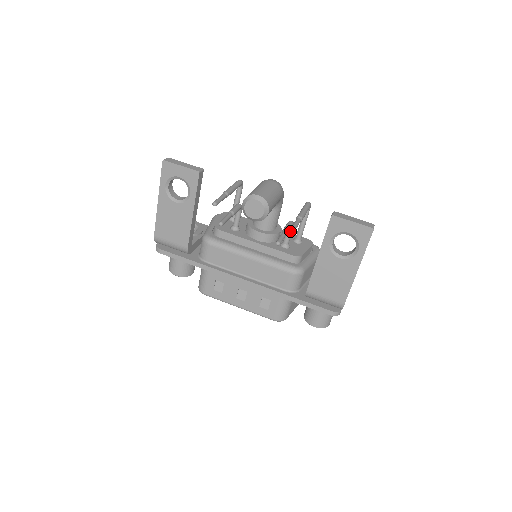
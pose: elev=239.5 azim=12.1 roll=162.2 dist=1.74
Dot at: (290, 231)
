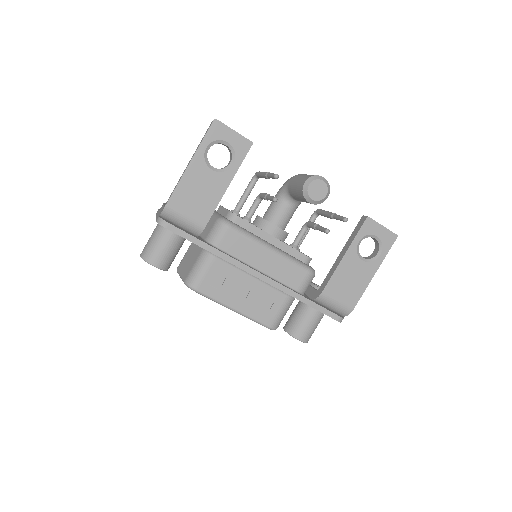
Dot at: (344, 220)
